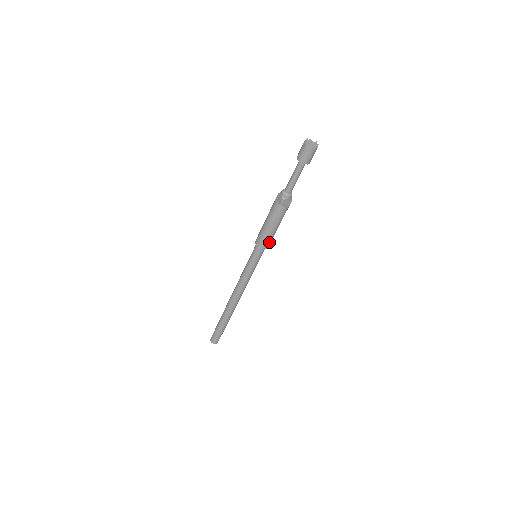
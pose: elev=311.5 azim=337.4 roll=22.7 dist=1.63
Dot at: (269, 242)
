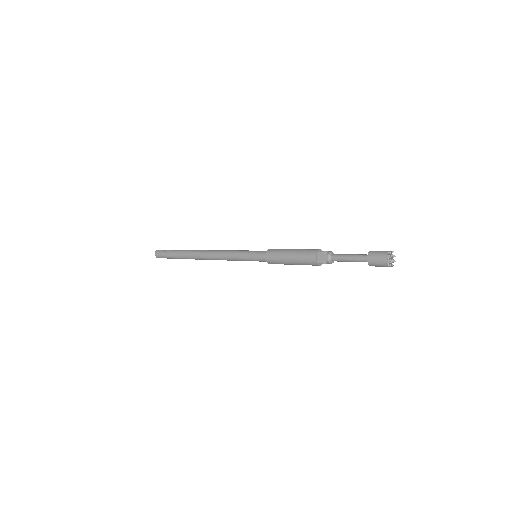
Dot at: occluded
